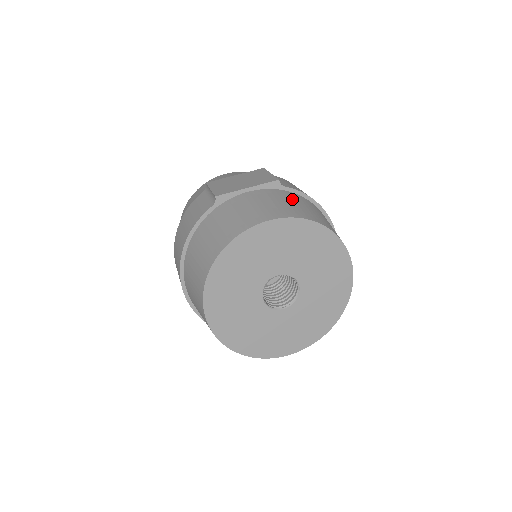
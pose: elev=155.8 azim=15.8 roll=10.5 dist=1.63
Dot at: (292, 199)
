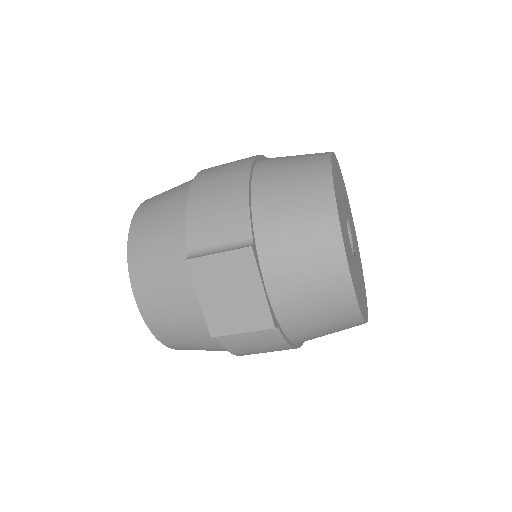
Dot at: occluded
